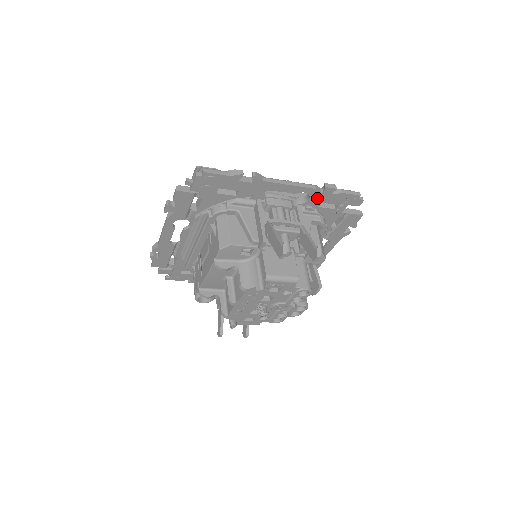
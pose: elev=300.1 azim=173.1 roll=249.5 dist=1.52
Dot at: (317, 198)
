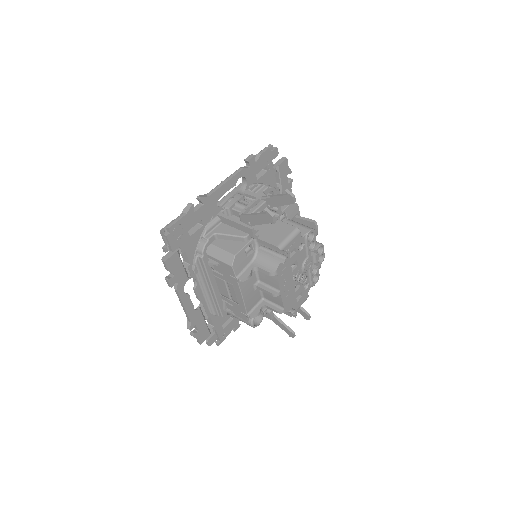
Dot at: (250, 175)
